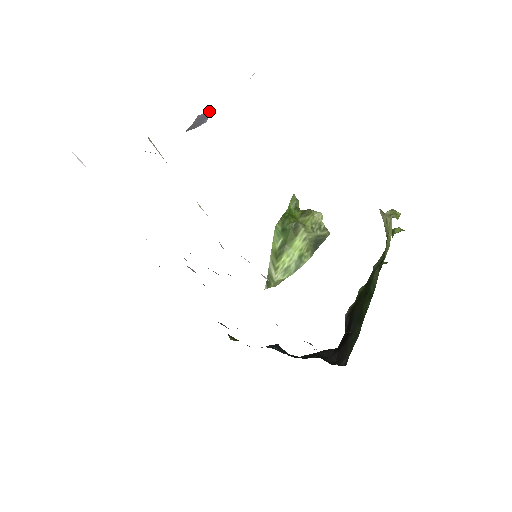
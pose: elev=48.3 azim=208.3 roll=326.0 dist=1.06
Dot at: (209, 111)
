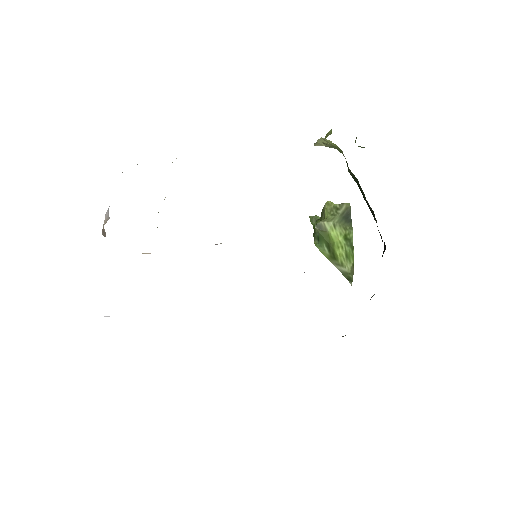
Dot at: occluded
